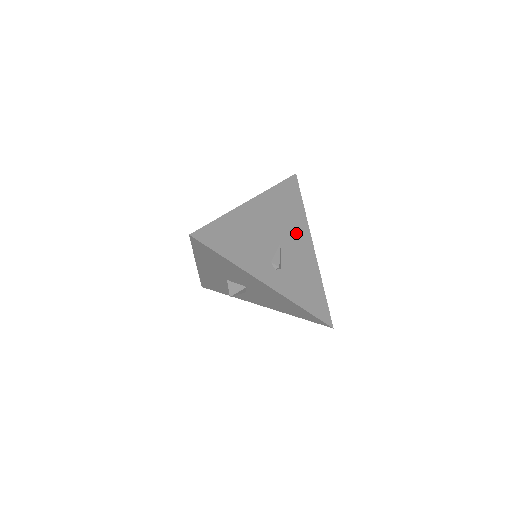
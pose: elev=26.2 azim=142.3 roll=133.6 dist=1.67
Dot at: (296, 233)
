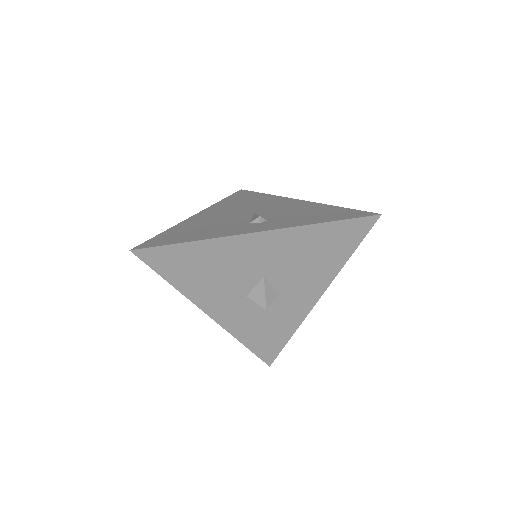
Dot at: (269, 204)
